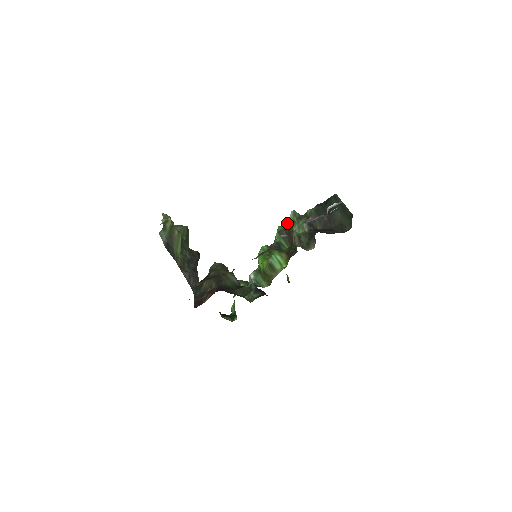
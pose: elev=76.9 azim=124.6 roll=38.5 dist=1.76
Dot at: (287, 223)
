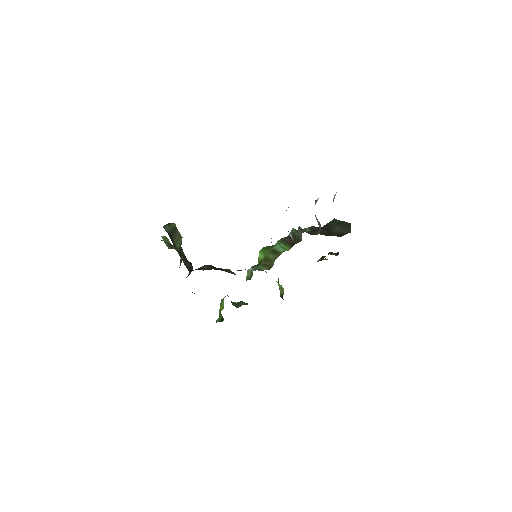
Dot at: (288, 235)
